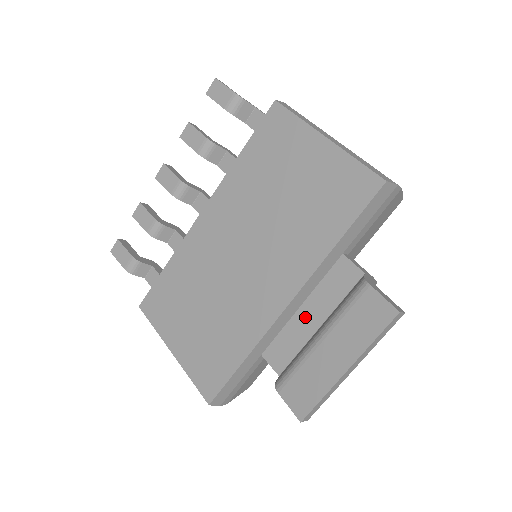
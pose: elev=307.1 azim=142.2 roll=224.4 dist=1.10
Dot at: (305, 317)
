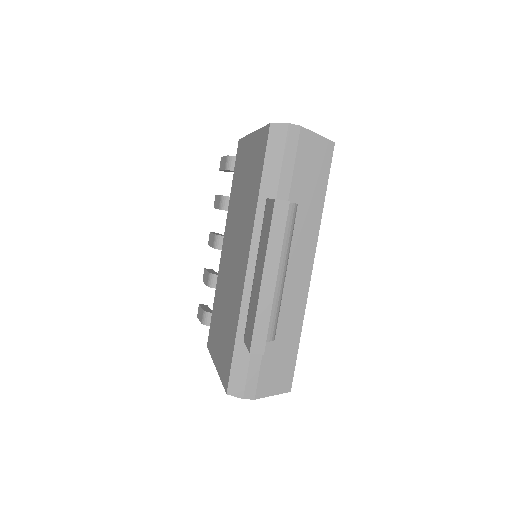
Dot at: occluded
